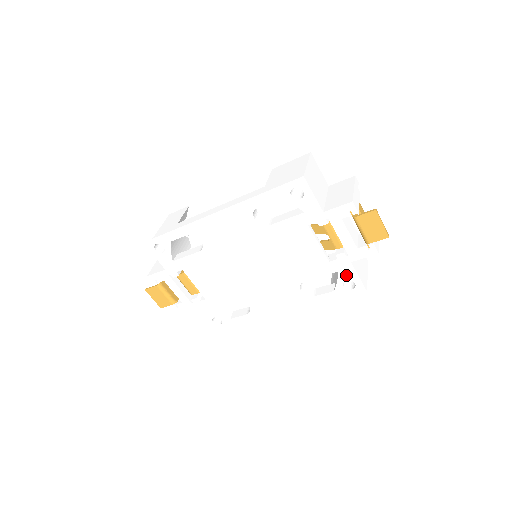
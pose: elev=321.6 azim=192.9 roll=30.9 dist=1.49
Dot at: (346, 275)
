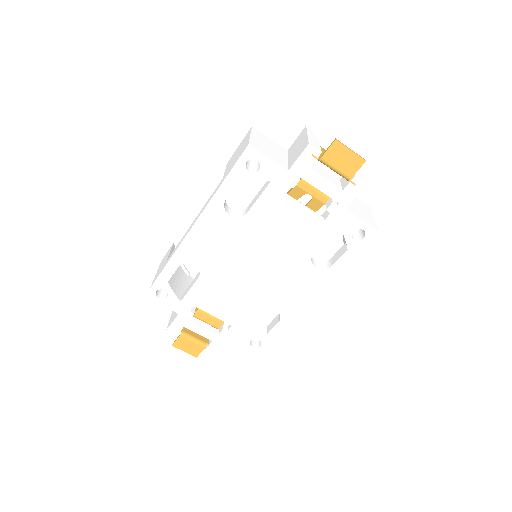
Dot at: (349, 226)
